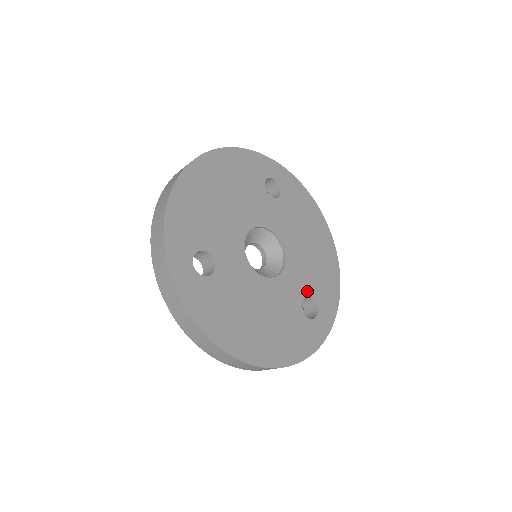
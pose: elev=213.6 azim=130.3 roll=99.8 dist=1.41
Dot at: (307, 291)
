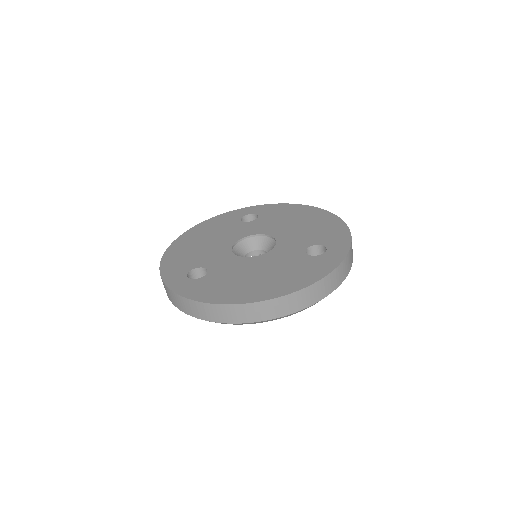
Dot at: (308, 244)
